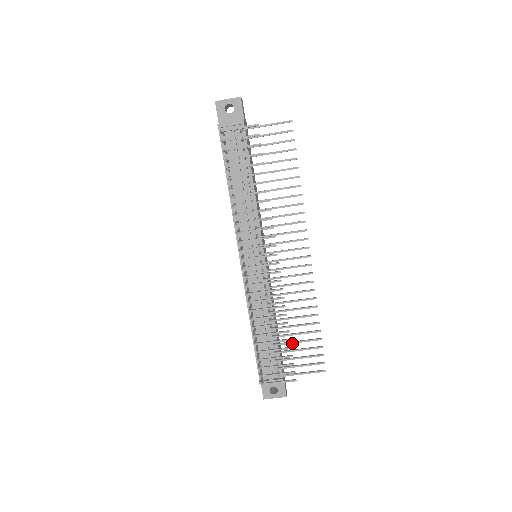
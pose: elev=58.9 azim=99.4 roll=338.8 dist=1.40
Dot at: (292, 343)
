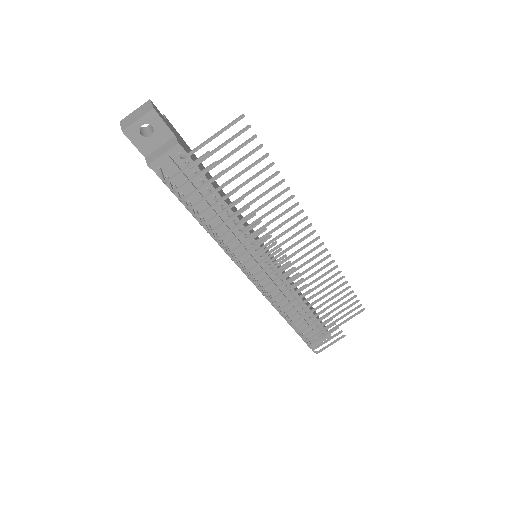
Dot at: occluded
